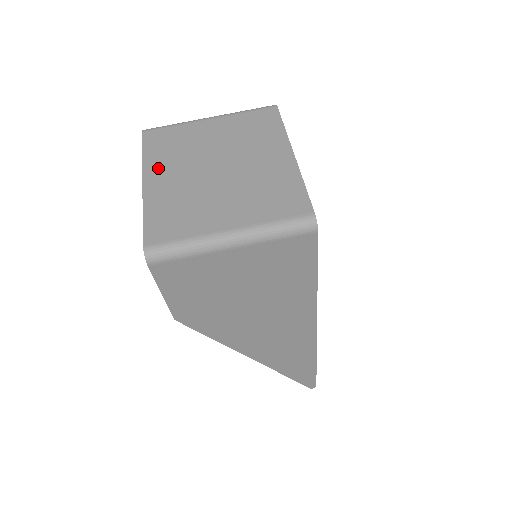
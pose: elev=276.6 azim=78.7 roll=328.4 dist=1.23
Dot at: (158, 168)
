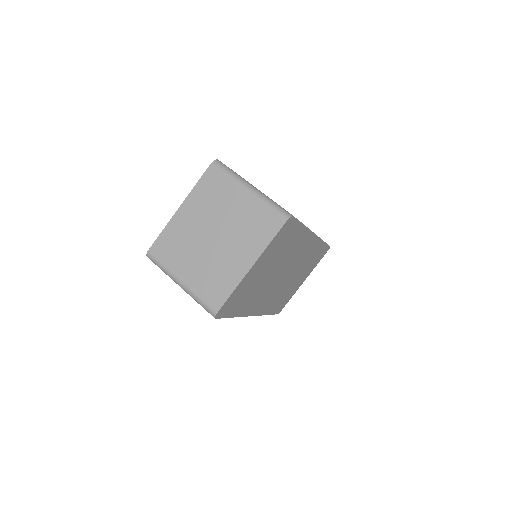
Dot at: (193, 205)
